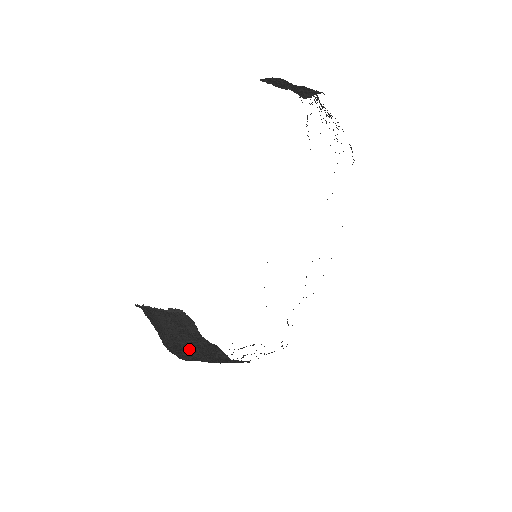
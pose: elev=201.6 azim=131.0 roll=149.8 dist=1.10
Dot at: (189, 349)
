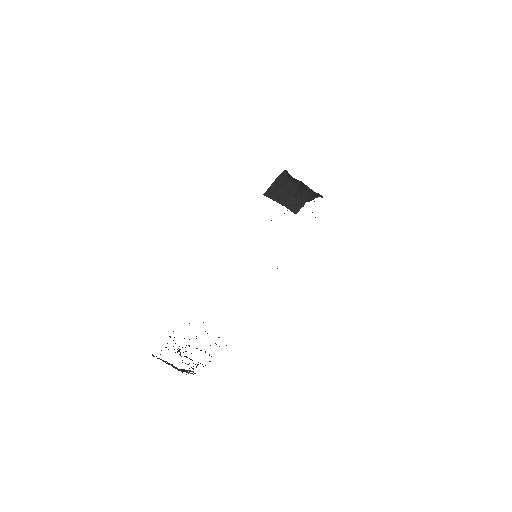
Dot at: occluded
